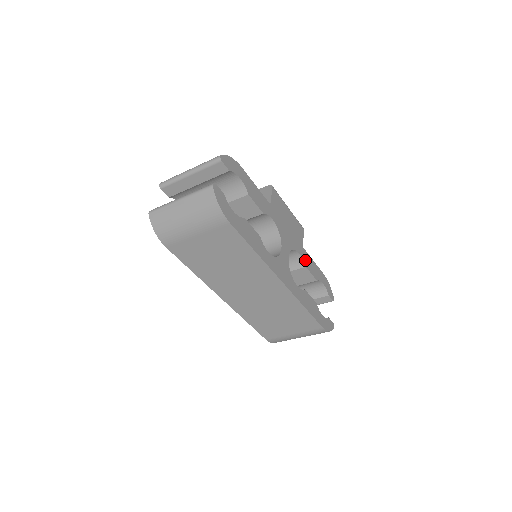
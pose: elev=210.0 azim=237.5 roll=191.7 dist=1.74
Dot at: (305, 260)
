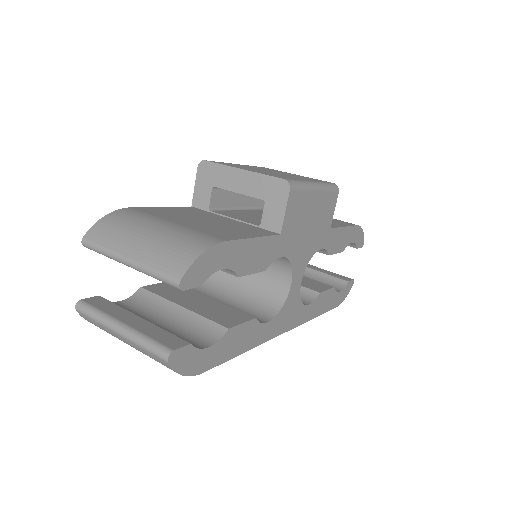
Dot at: (330, 245)
